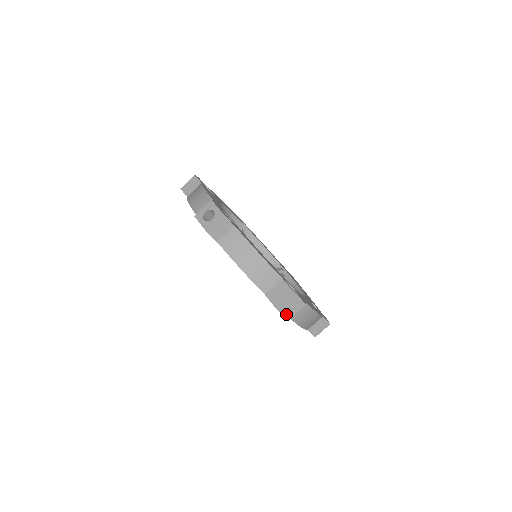
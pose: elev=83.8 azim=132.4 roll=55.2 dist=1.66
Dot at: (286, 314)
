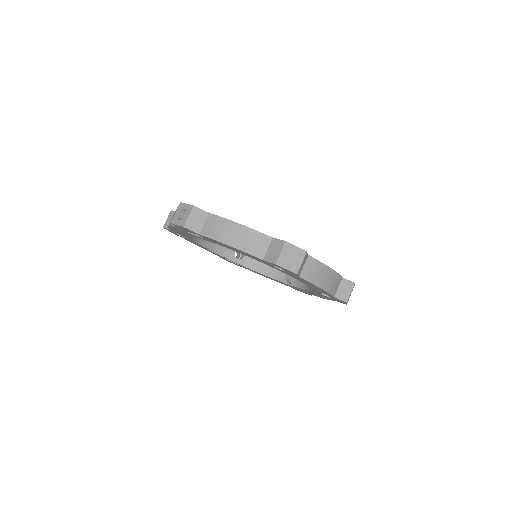
Dot at: (291, 269)
